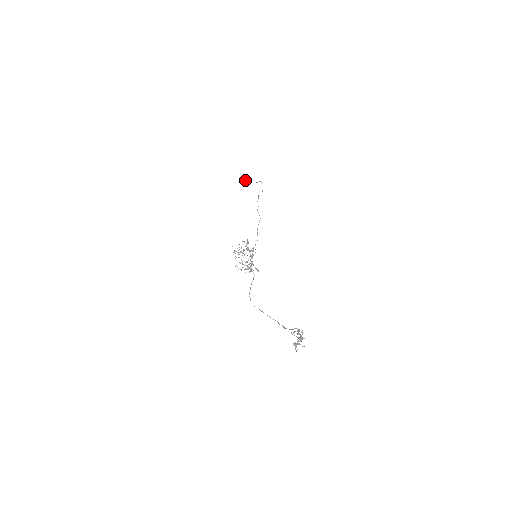
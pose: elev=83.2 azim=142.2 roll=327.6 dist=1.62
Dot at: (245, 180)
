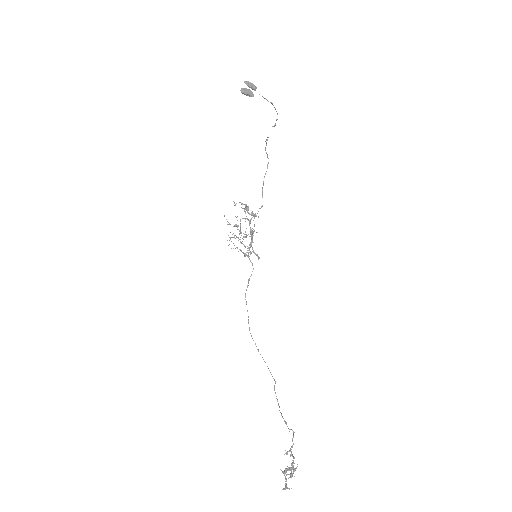
Dot at: (246, 93)
